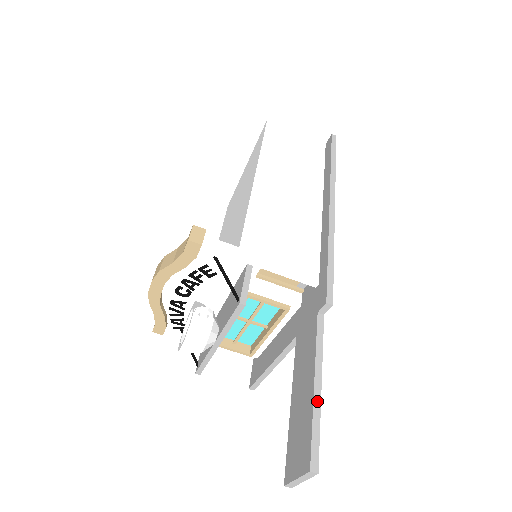
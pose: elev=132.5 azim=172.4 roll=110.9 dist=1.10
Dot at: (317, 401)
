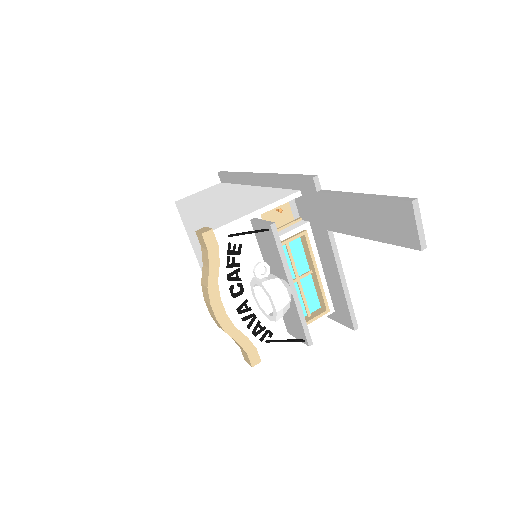
Dot at: (371, 196)
